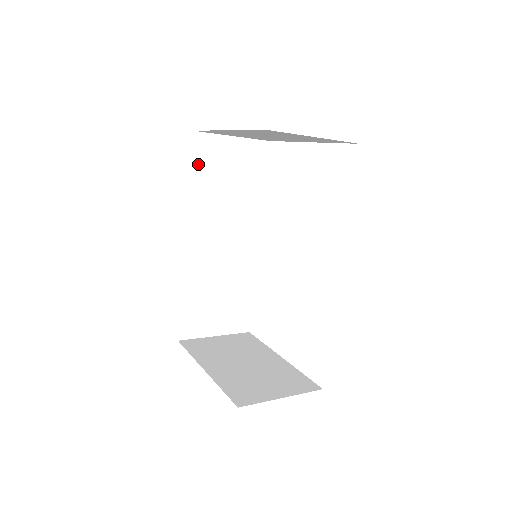
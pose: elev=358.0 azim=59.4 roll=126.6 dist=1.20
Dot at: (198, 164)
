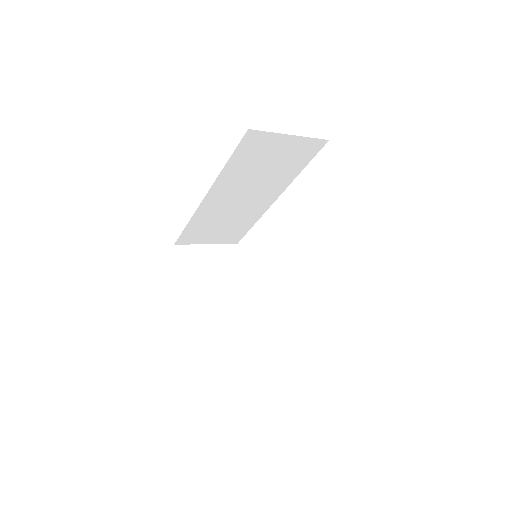
Dot at: (242, 152)
